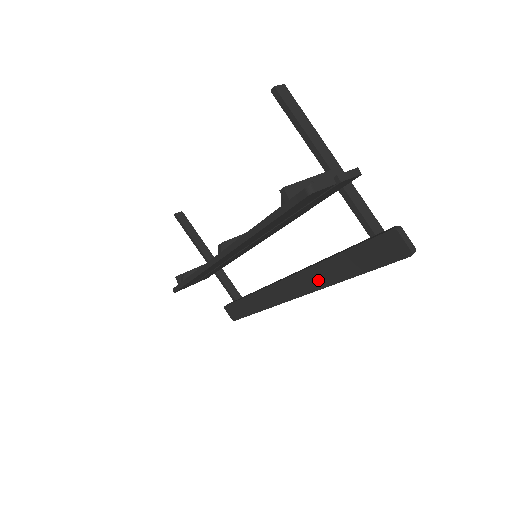
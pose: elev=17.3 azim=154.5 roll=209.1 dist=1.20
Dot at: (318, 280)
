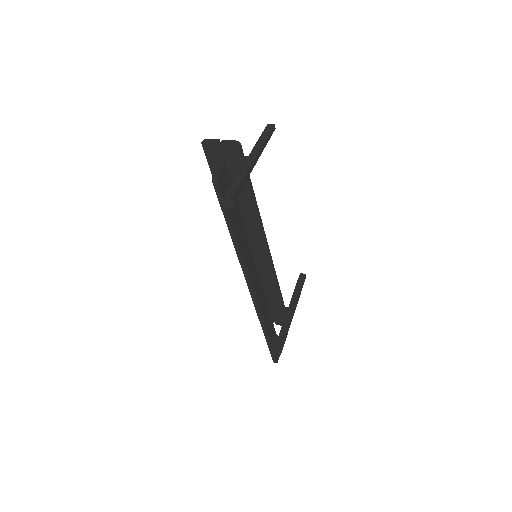
Dot at: occluded
